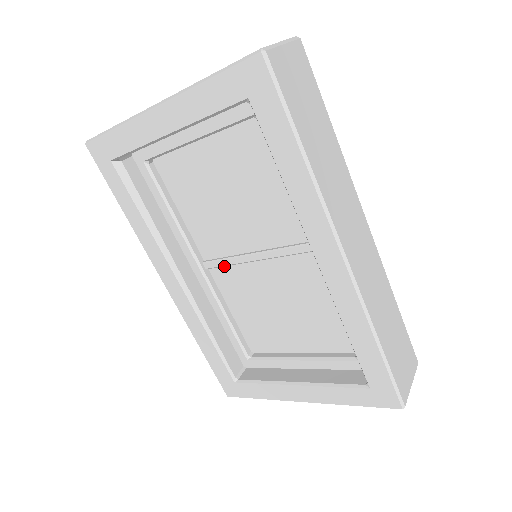
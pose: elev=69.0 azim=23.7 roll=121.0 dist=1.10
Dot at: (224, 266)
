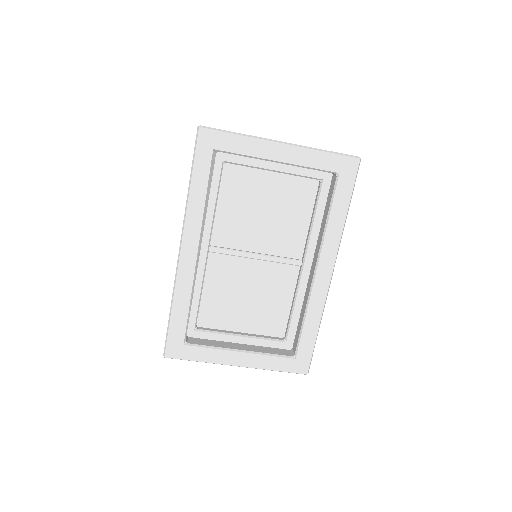
Dot at: (225, 254)
